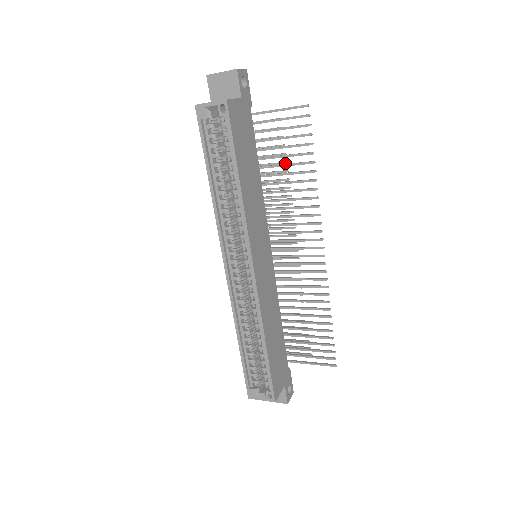
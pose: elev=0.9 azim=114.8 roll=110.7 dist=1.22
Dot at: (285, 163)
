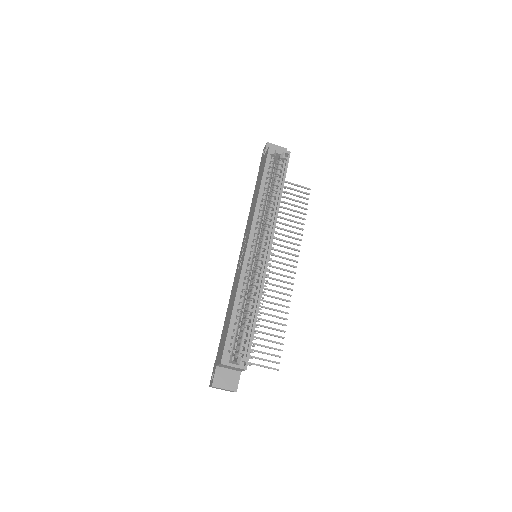
Dot at: occluded
